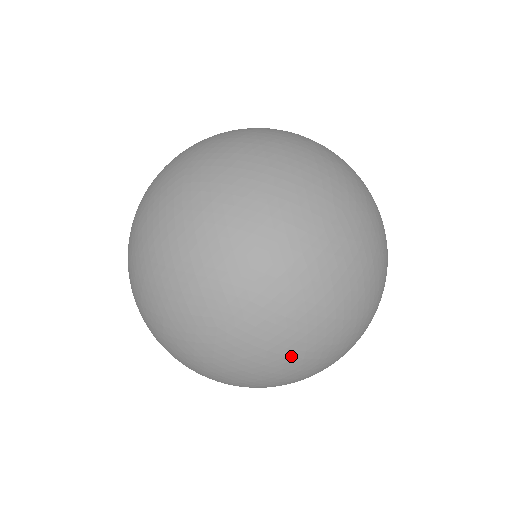
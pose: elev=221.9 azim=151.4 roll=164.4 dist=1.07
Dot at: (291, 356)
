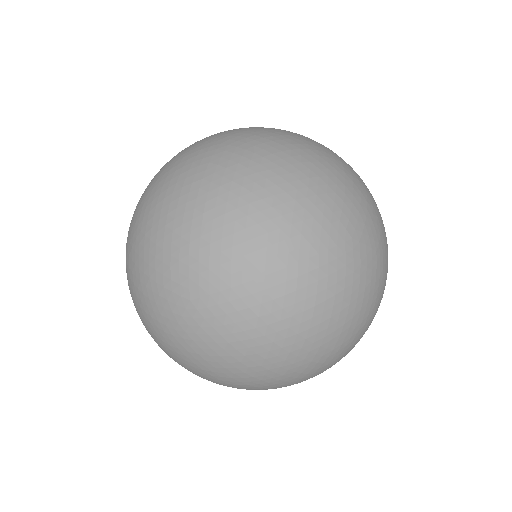
Dot at: (249, 358)
